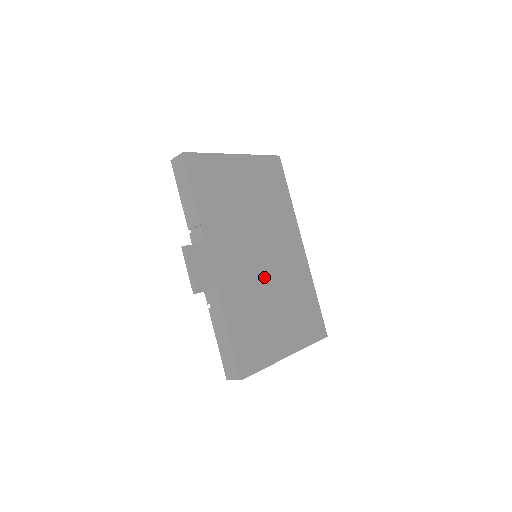
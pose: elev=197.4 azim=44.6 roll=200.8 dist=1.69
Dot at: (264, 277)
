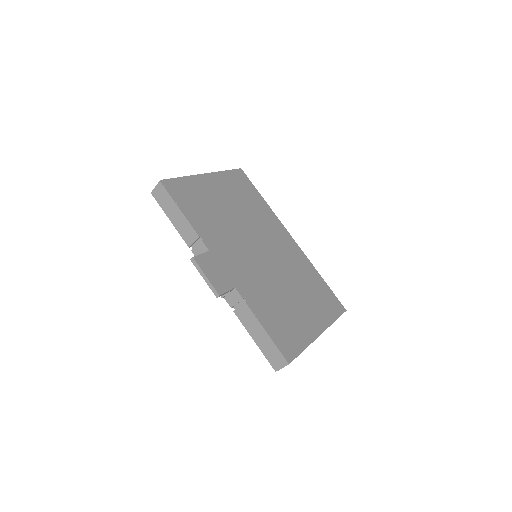
Dot at: (271, 270)
